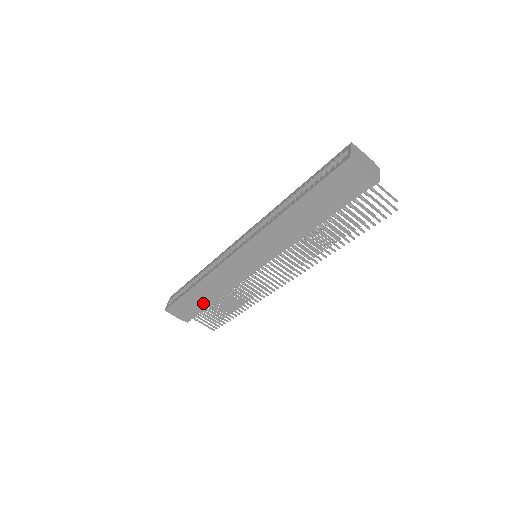
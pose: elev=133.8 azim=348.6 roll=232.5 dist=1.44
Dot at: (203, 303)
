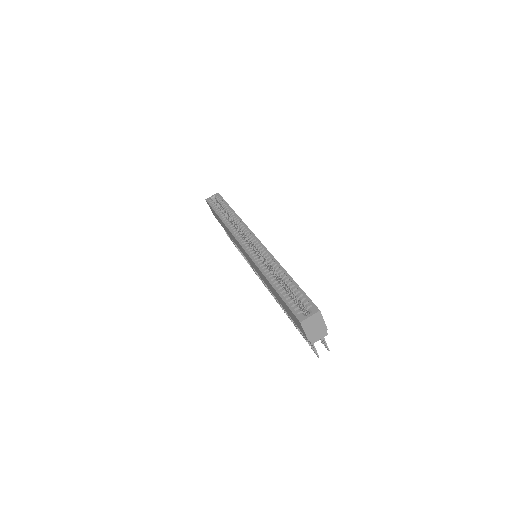
Dot at: (223, 227)
